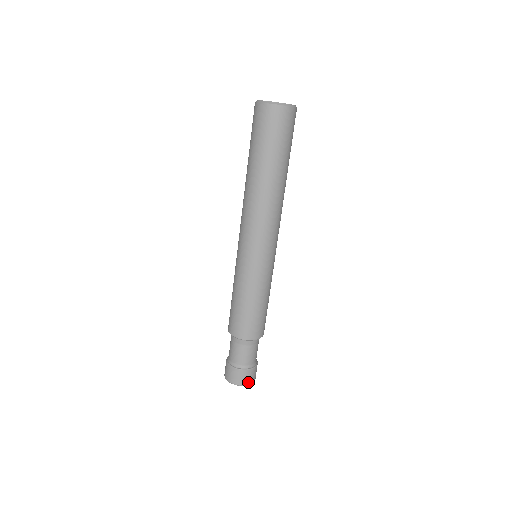
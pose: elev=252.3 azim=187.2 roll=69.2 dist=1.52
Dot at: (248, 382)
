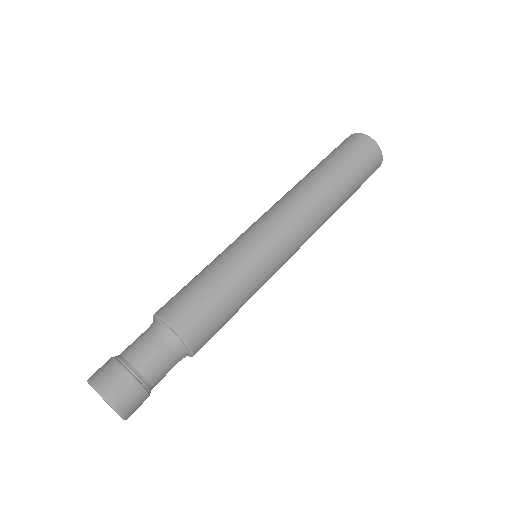
Dot at: (124, 408)
